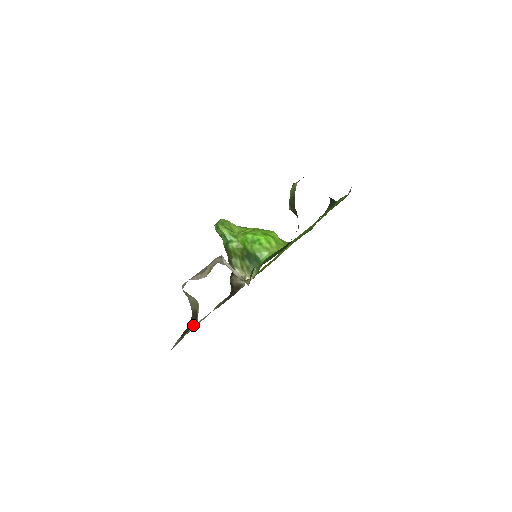
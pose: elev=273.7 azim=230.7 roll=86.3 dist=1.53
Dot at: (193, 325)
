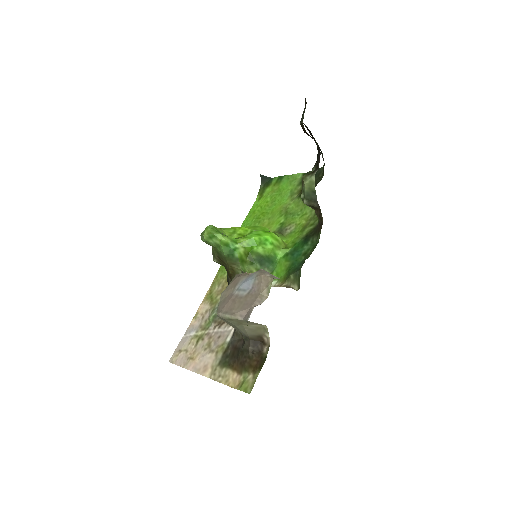
Dot at: (259, 351)
